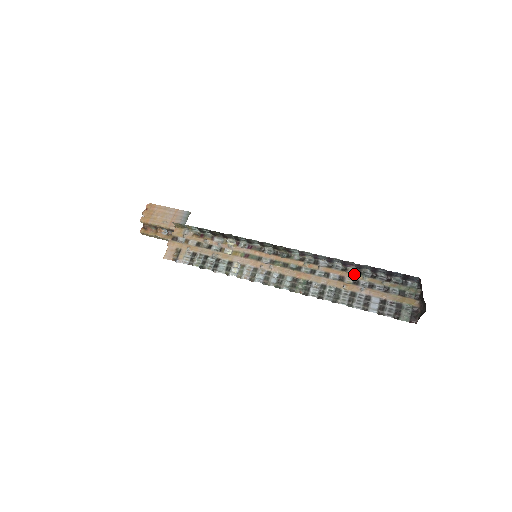
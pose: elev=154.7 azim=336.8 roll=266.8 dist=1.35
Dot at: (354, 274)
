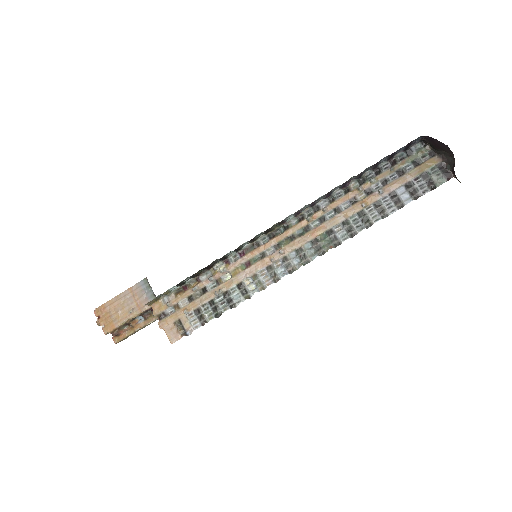
Dot at: (360, 186)
